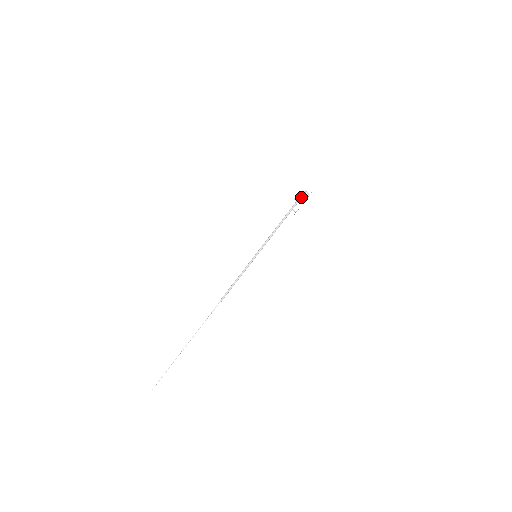
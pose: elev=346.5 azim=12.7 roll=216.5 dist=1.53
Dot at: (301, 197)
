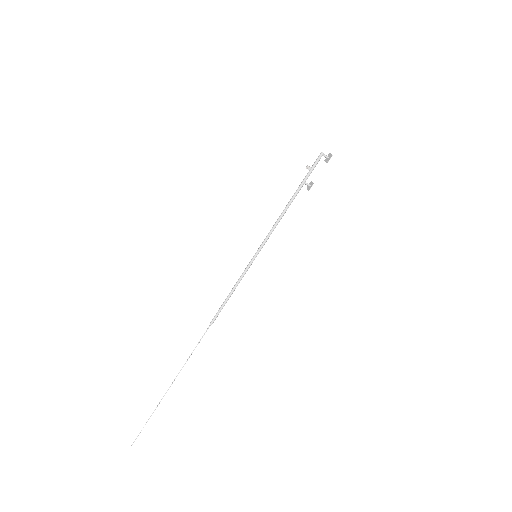
Dot at: (316, 163)
